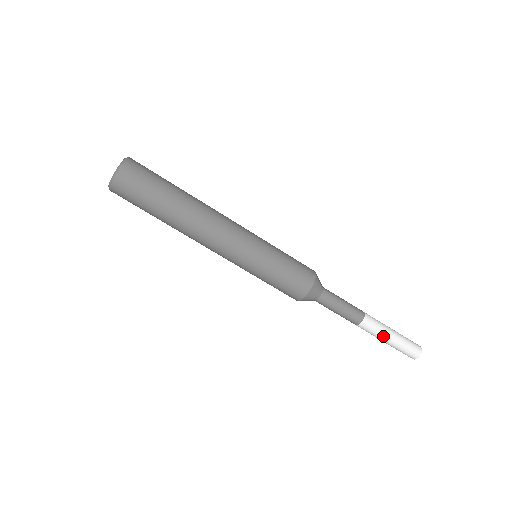
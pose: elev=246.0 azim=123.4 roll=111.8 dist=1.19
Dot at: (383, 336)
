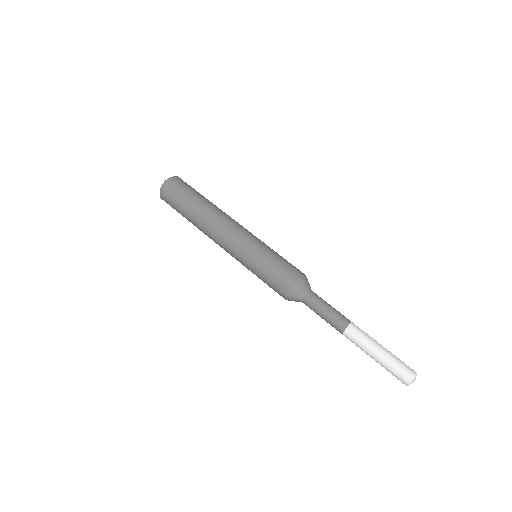
Dot at: (372, 345)
